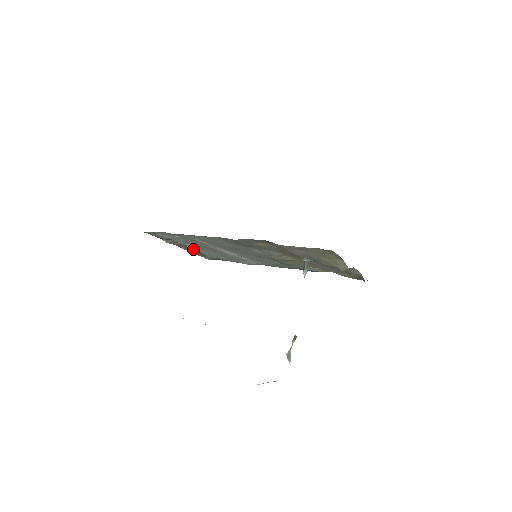
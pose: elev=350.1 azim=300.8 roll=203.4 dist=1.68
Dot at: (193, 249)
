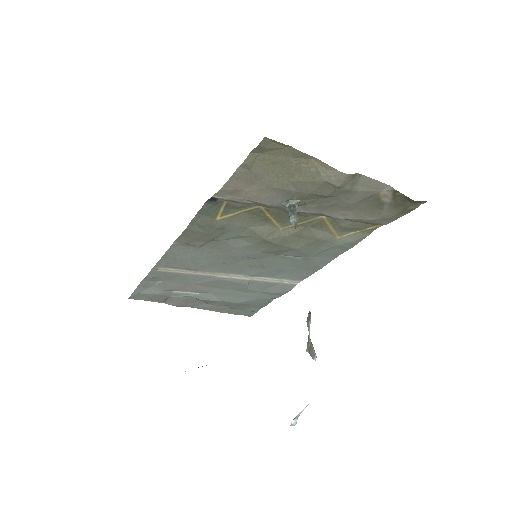
Dot at: (205, 299)
